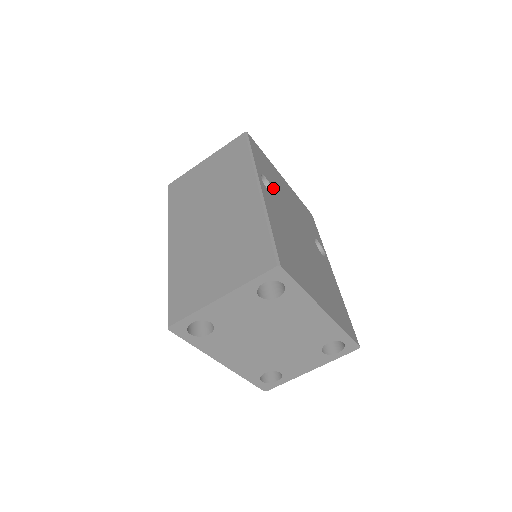
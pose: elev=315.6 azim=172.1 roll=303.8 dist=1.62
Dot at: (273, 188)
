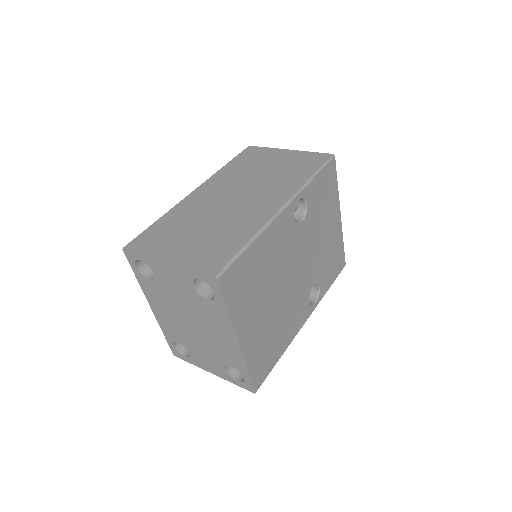
Dot at: (307, 217)
